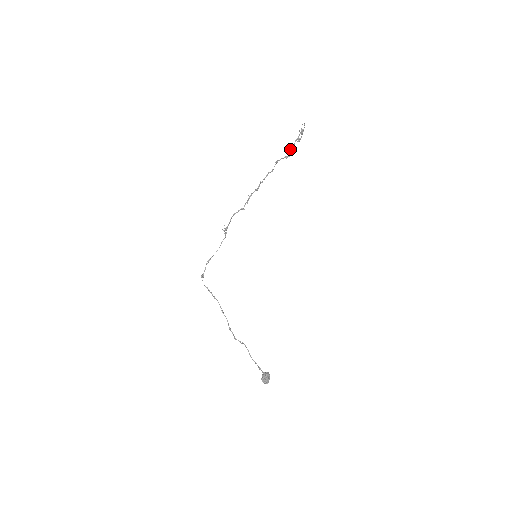
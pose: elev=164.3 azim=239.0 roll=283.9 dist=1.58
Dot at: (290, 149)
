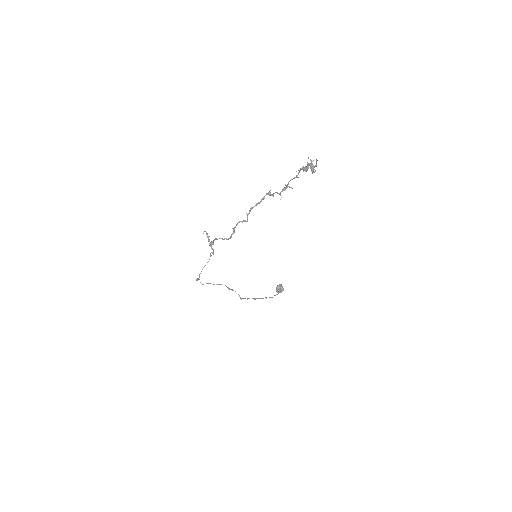
Dot at: (290, 180)
